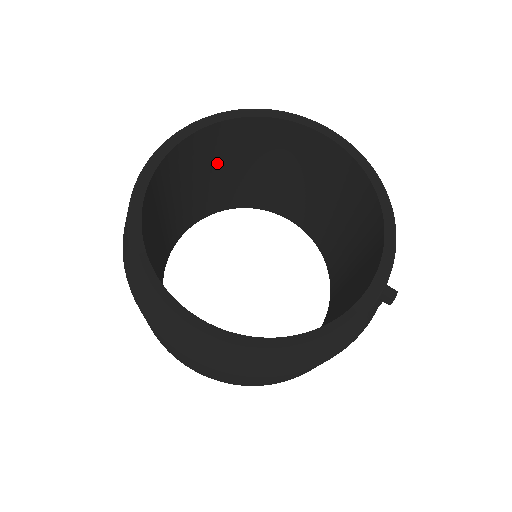
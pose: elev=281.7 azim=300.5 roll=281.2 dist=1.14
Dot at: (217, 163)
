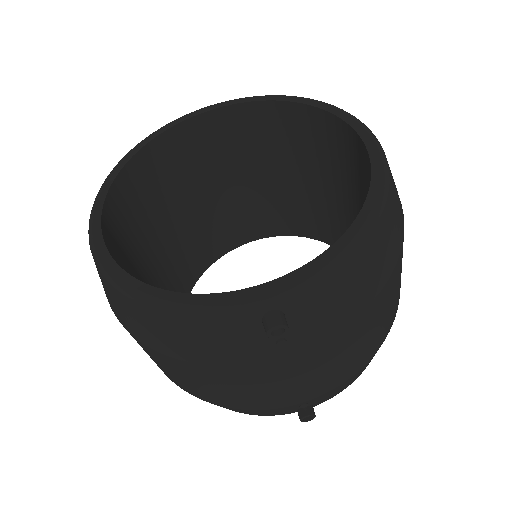
Dot at: (289, 161)
